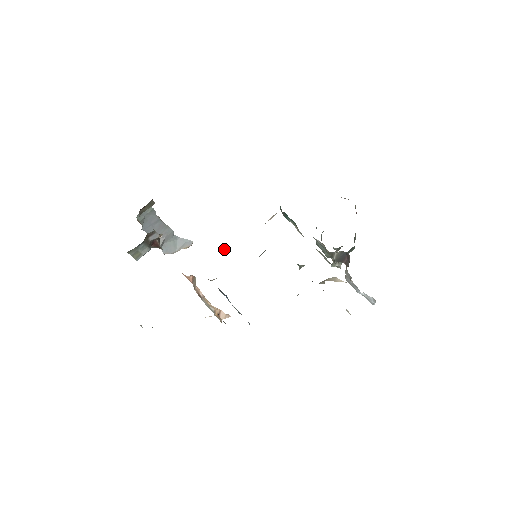
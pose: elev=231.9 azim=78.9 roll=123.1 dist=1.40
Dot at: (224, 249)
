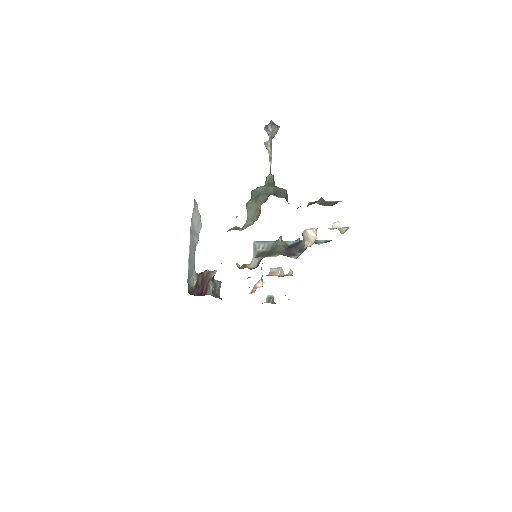
Dot at: (249, 287)
